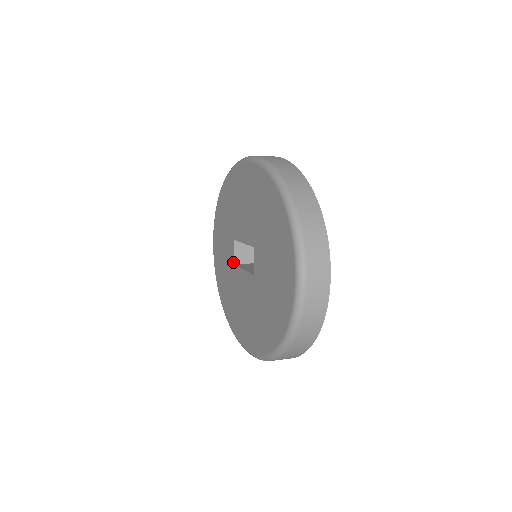
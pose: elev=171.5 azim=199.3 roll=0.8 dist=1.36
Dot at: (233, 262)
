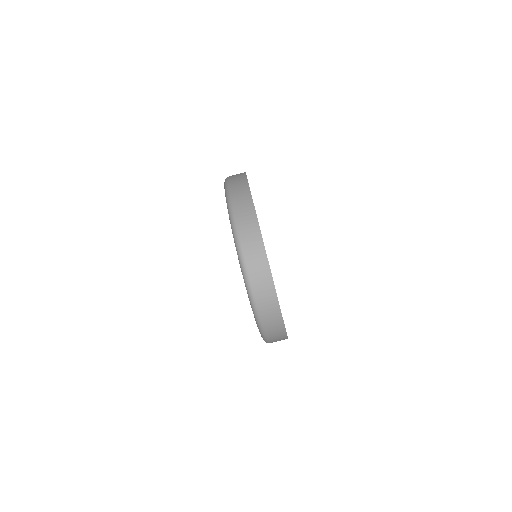
Dot at: occluded
